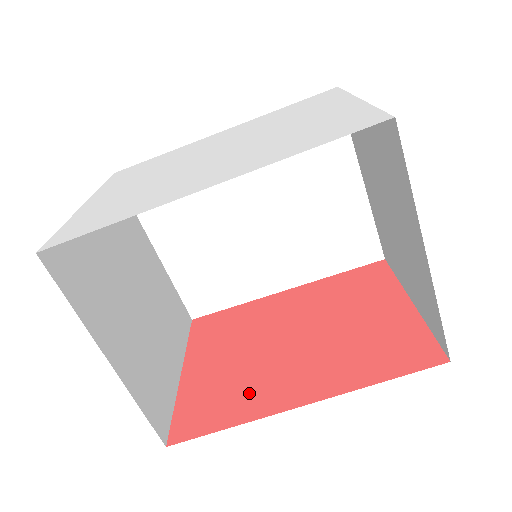
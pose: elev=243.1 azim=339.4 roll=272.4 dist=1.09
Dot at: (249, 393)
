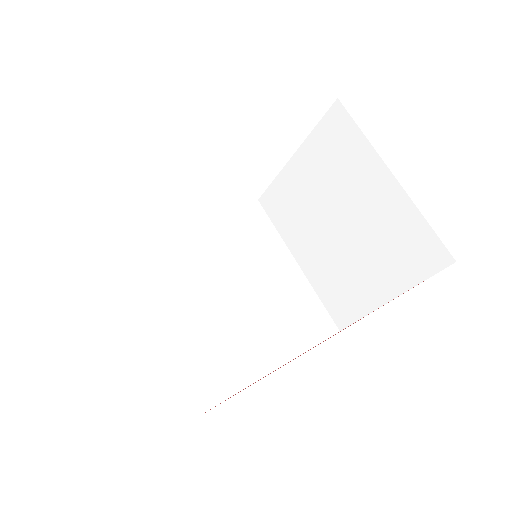
Dot at: occluded
